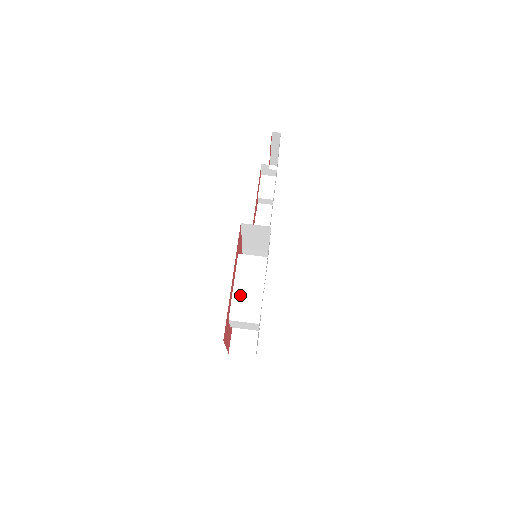
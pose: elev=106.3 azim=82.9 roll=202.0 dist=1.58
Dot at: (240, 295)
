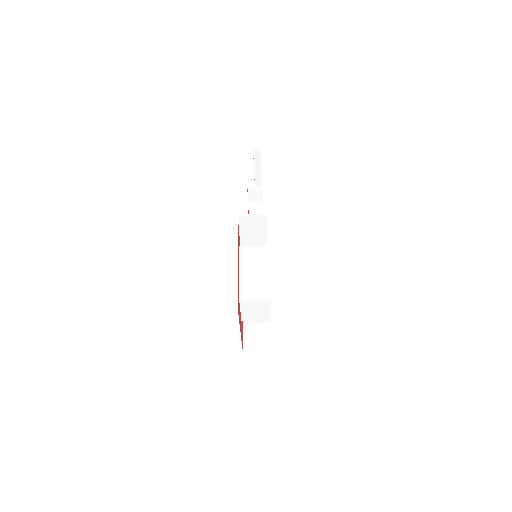
Dot at: (247, 278)
